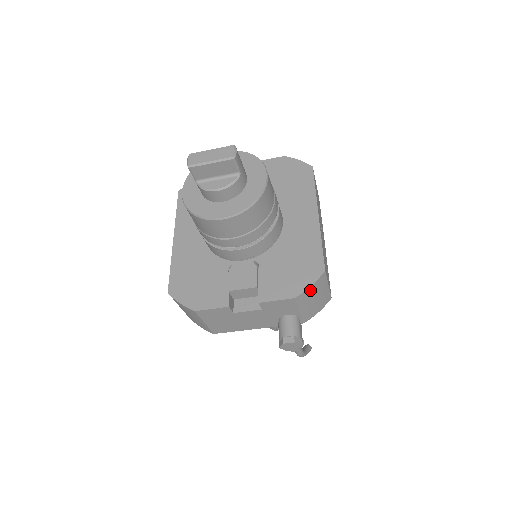
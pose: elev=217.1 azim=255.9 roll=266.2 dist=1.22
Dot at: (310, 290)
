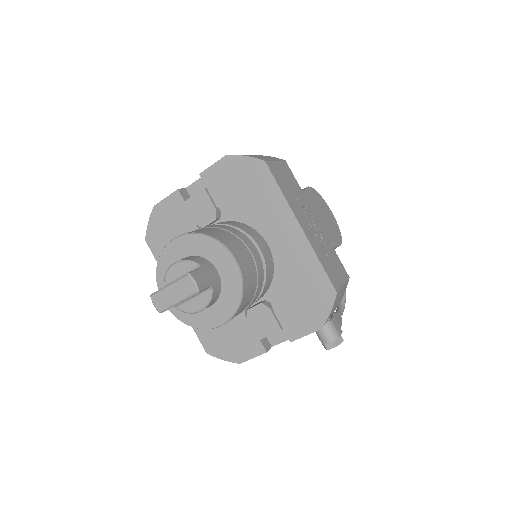
Dot at: (331, 312)
